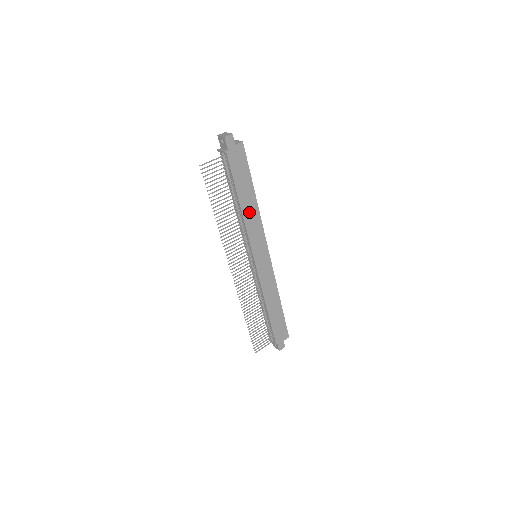
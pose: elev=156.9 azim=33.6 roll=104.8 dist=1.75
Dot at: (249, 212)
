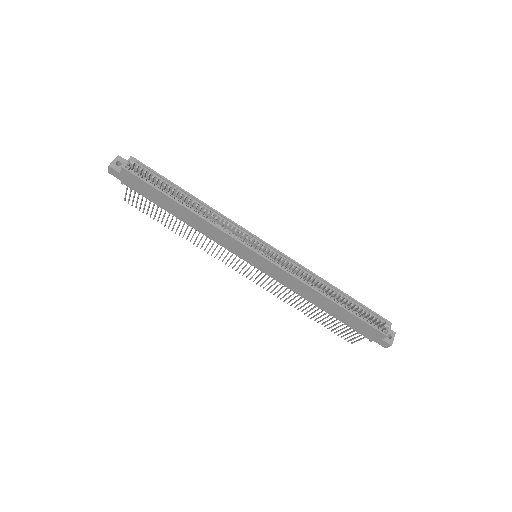
Dot at: (196, 223)
